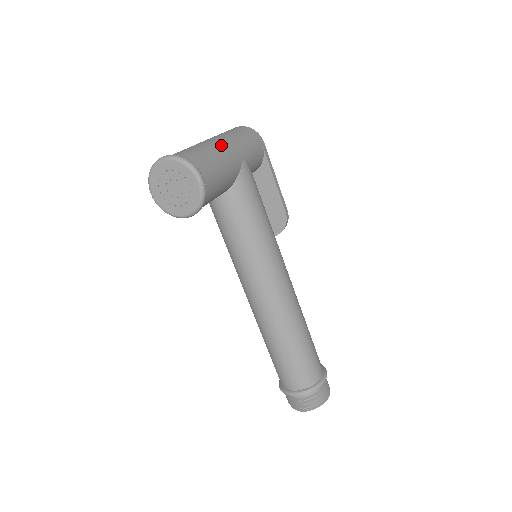
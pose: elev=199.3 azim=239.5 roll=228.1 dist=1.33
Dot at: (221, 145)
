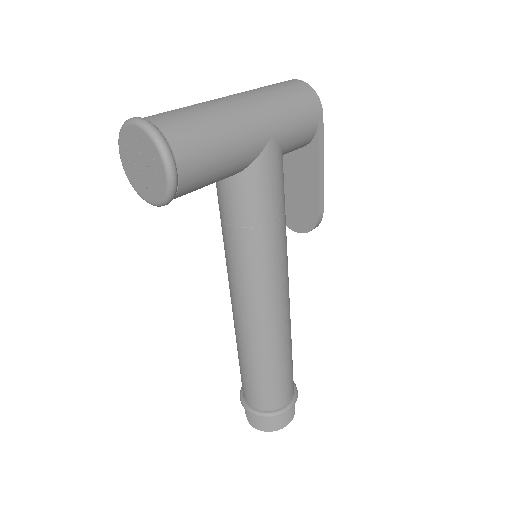
Dot at: (240, 115)
